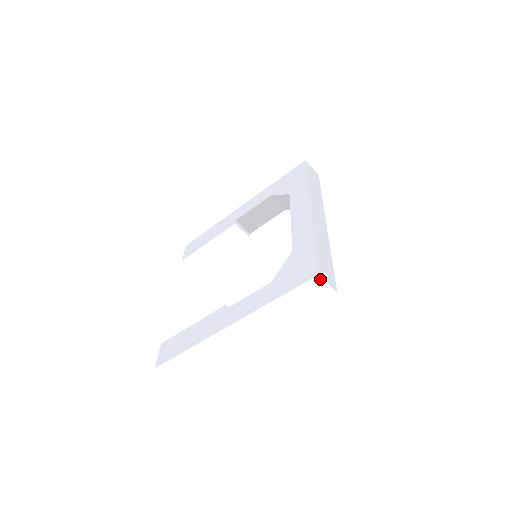
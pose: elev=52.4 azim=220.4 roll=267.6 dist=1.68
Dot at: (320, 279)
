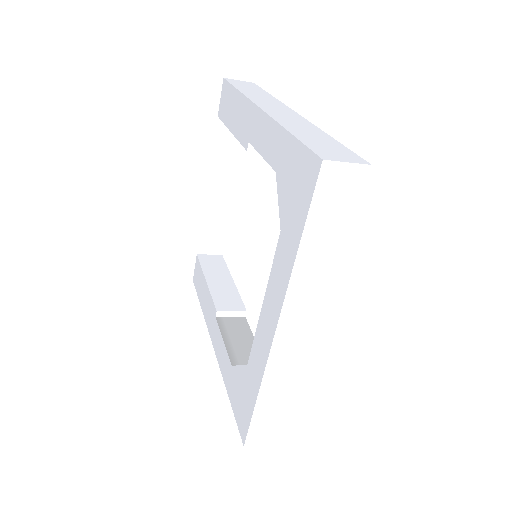
Dot at: (249, 443)
